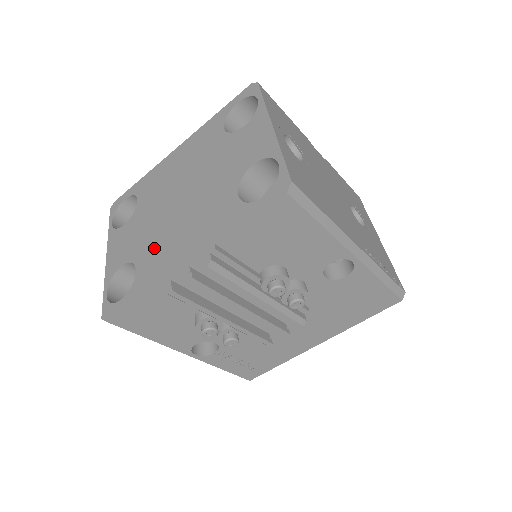
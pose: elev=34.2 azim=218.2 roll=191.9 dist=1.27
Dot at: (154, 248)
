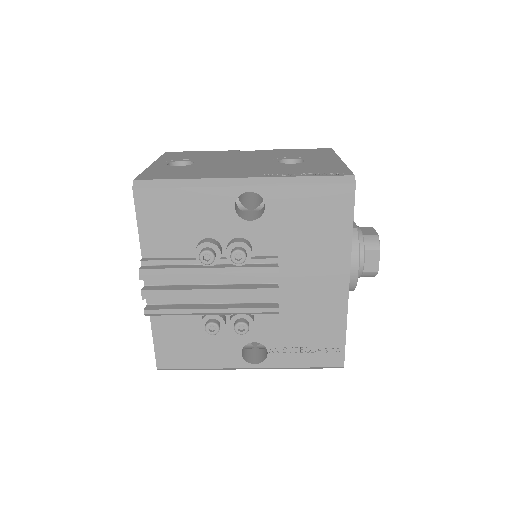
Dot at: occluded
